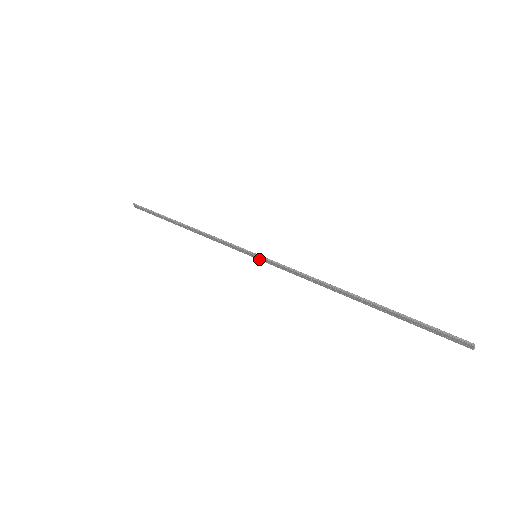
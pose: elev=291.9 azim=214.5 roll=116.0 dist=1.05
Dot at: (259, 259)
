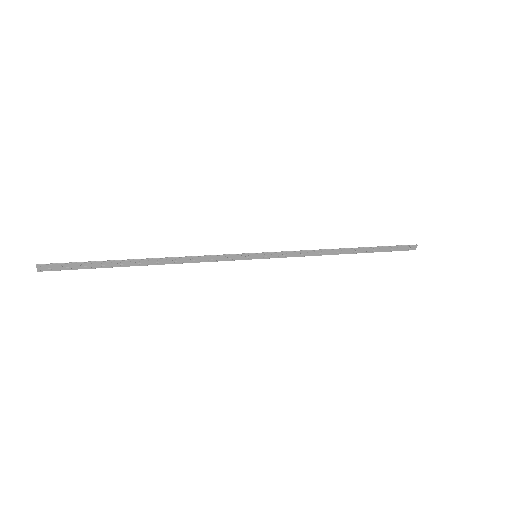
Dot at: (259, 258)
